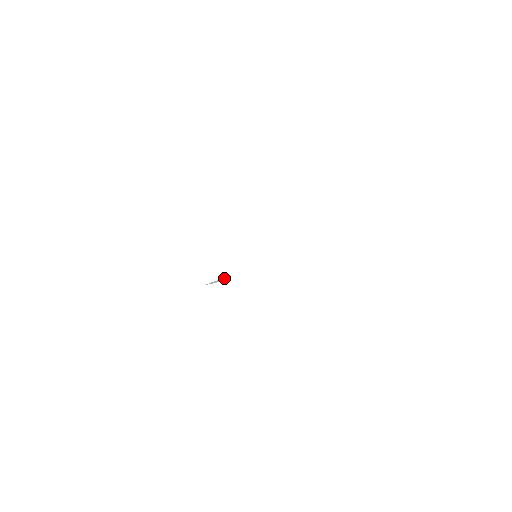
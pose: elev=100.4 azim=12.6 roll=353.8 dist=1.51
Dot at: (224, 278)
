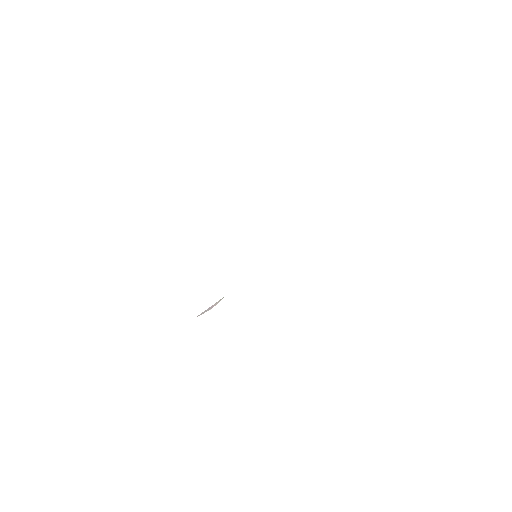
Dot at: (220, 300)
